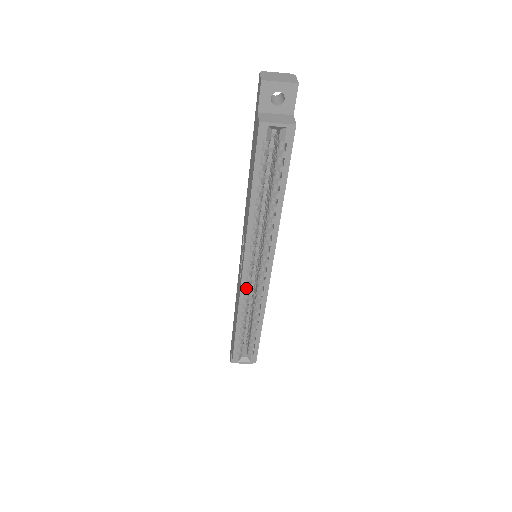
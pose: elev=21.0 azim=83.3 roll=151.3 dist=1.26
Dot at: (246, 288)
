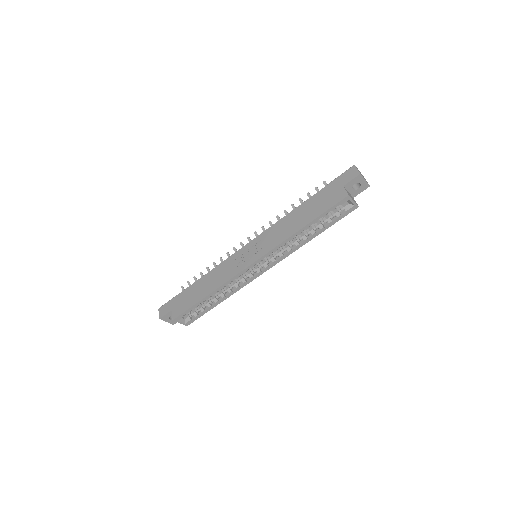
Dot at: (239, 274)
